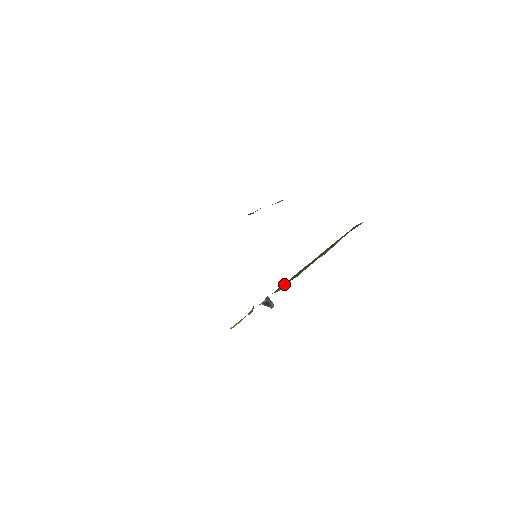
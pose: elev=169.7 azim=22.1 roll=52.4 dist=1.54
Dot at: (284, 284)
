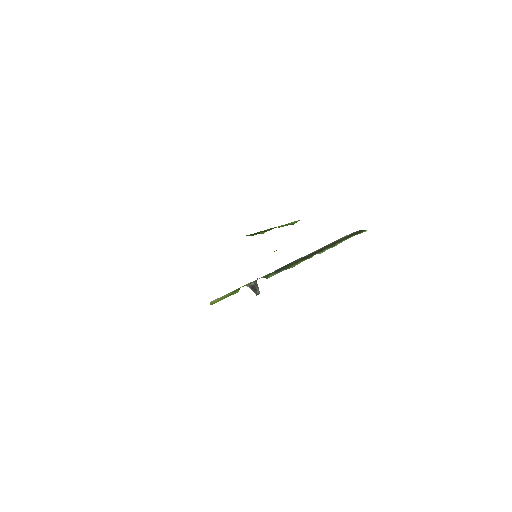
Dot at: (276, 271)
